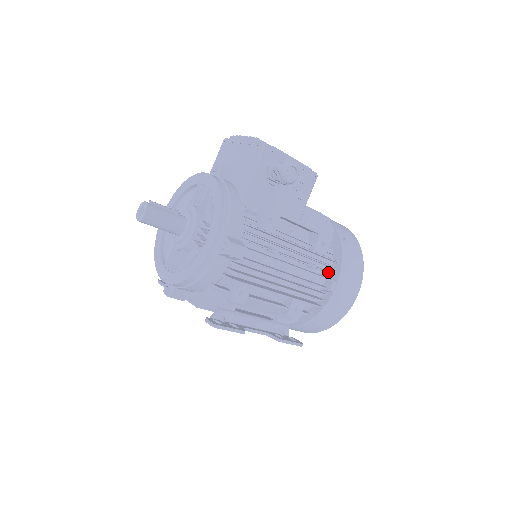
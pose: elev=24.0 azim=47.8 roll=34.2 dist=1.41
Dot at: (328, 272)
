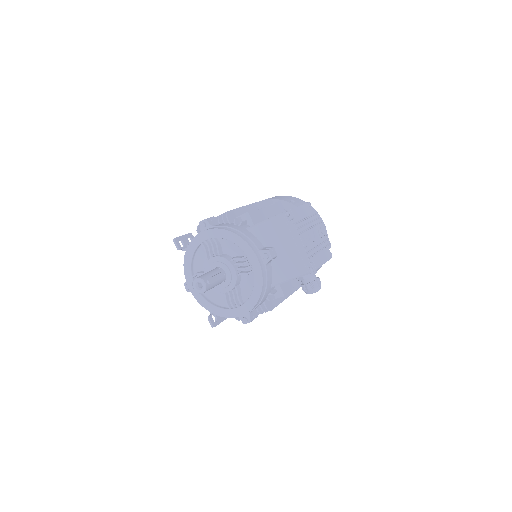
Dot at: occluded
